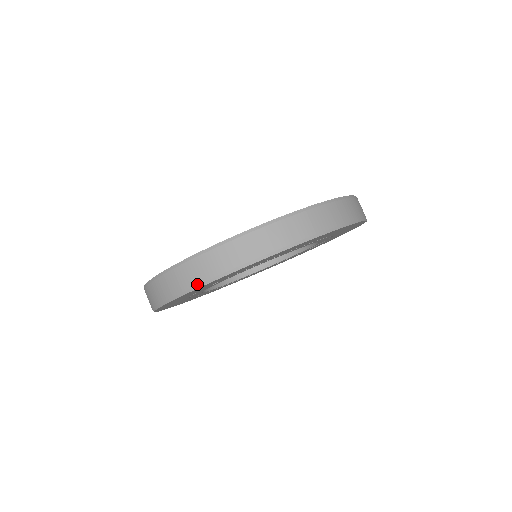
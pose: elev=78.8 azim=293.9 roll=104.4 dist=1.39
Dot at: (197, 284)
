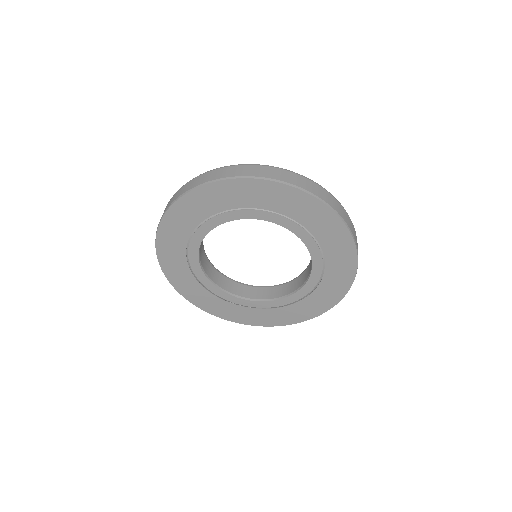
Dot at: (212, 180)
